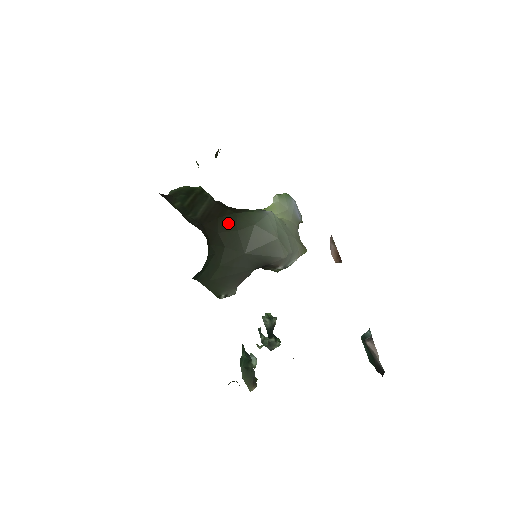
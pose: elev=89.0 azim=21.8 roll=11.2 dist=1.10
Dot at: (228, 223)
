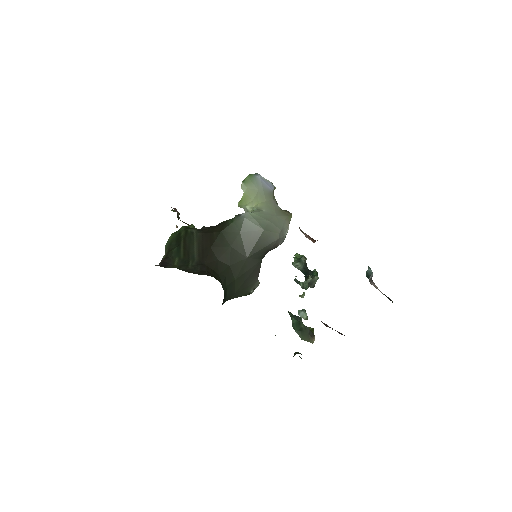
Dot at: (220, 246)
